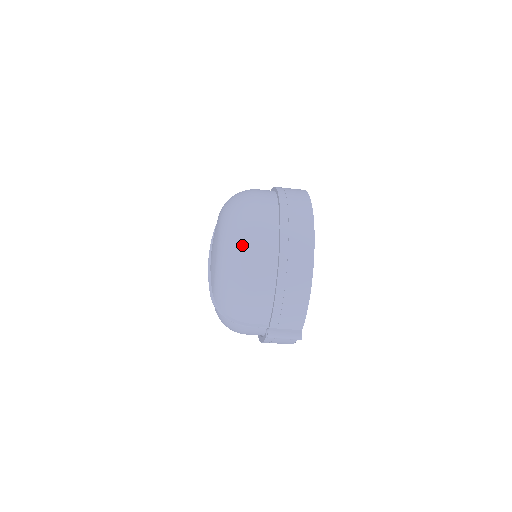
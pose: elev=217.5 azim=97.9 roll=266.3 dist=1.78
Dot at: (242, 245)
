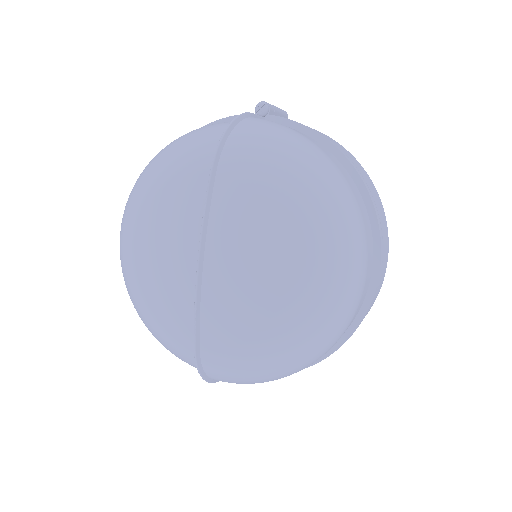
Dot at: (325, 346)
